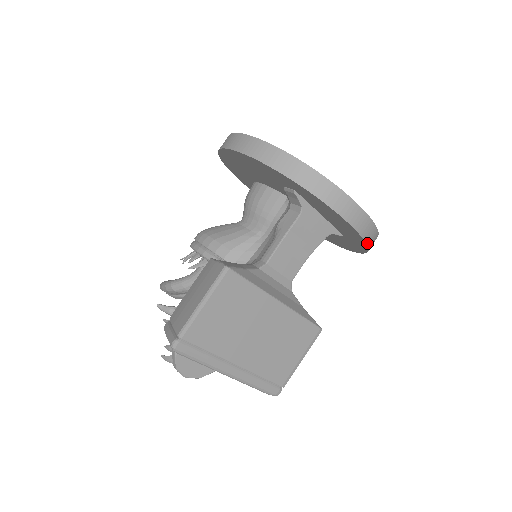
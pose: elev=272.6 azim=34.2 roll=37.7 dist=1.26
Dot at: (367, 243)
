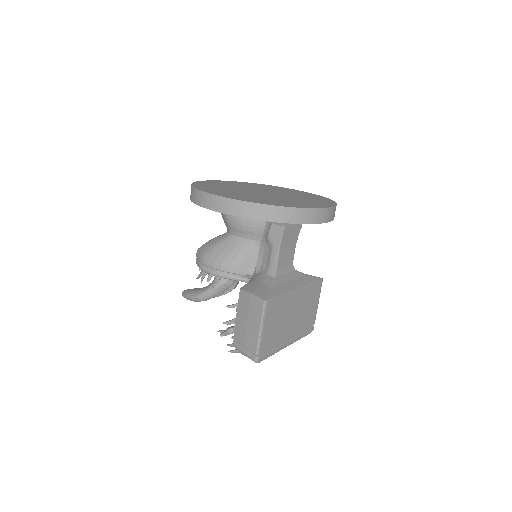
Dot at: occluded
